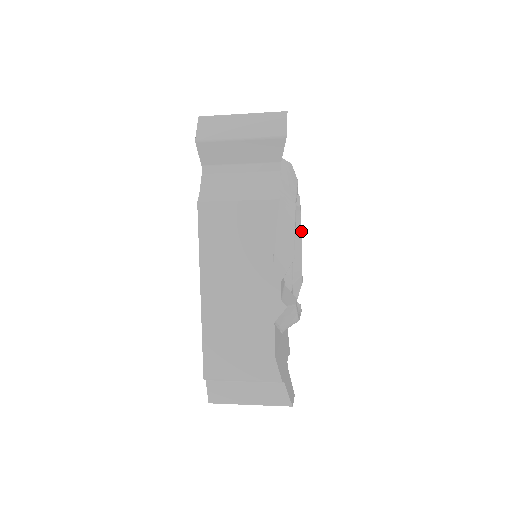
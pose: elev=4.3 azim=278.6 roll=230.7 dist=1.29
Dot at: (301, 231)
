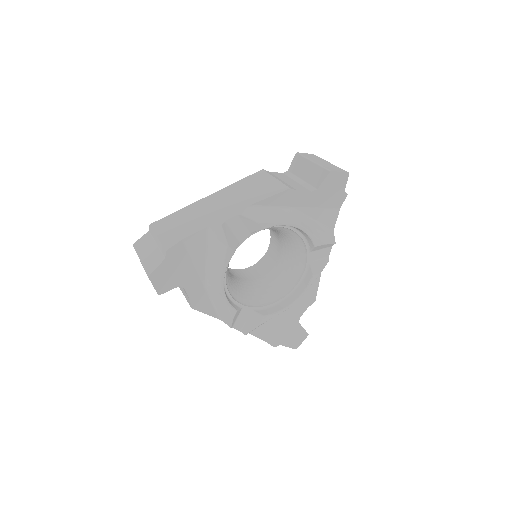
Dot at: (291, 225)
